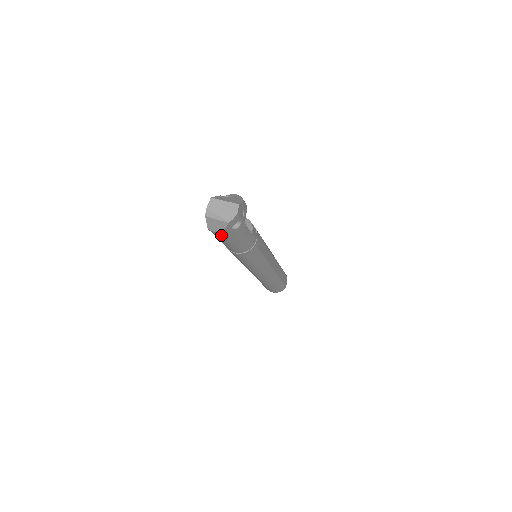
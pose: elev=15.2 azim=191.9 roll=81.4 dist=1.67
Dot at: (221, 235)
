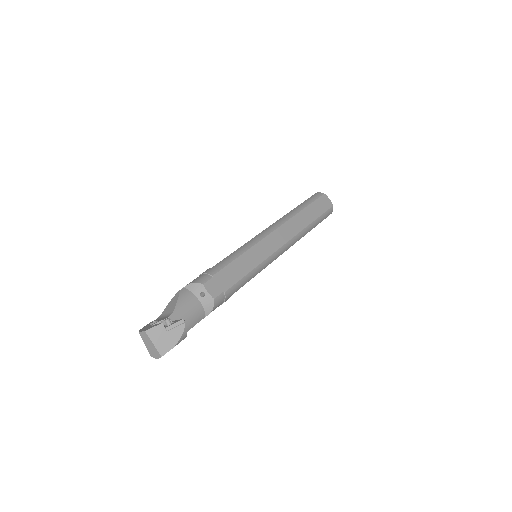
Dot at: occluded
